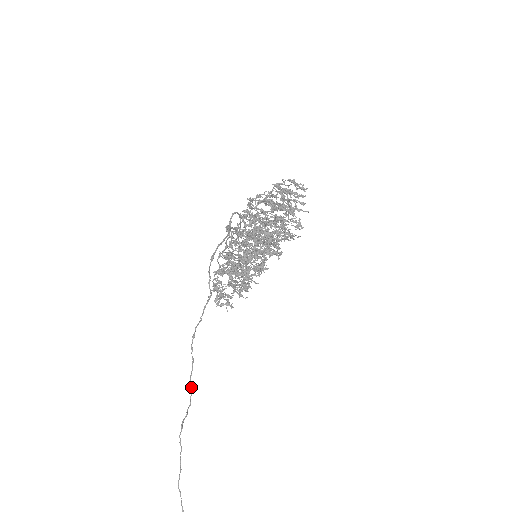
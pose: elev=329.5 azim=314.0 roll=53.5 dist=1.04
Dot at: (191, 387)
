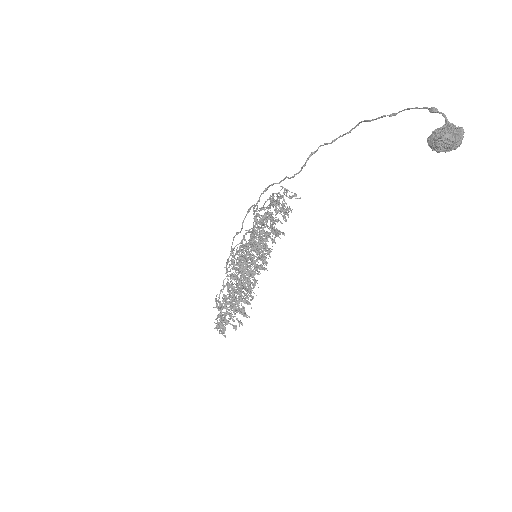
Dot at: (289, 178)
